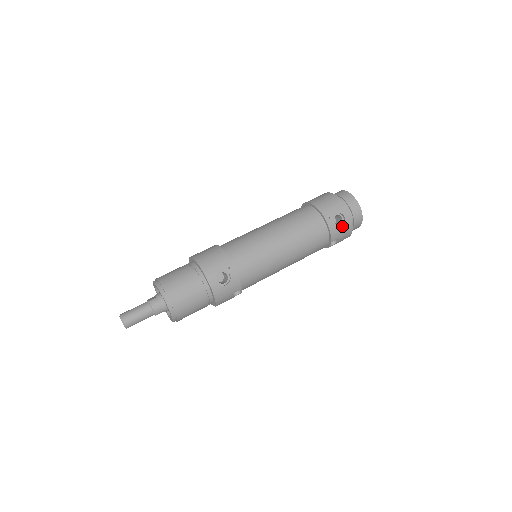
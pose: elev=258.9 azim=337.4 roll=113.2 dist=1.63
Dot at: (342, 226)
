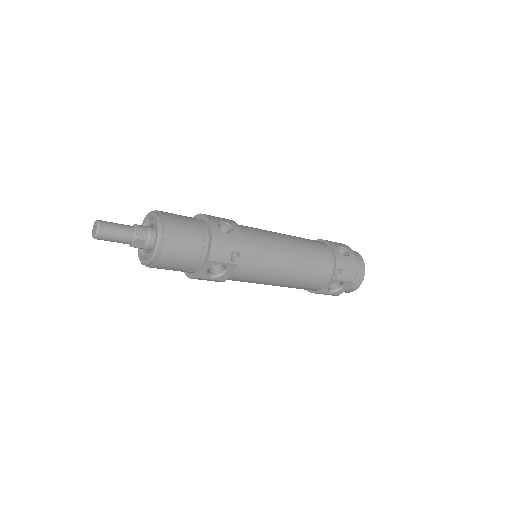
Dot at: (346, 257)
